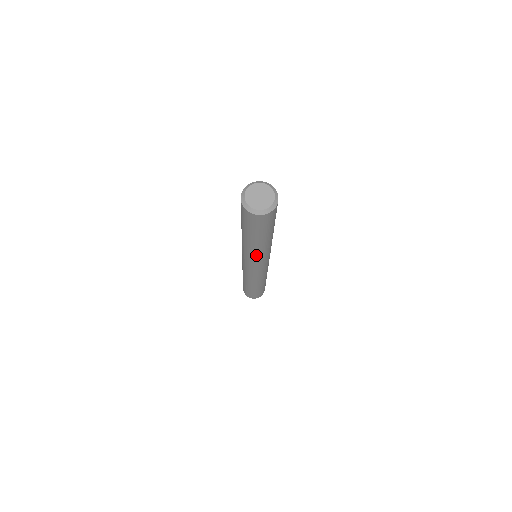
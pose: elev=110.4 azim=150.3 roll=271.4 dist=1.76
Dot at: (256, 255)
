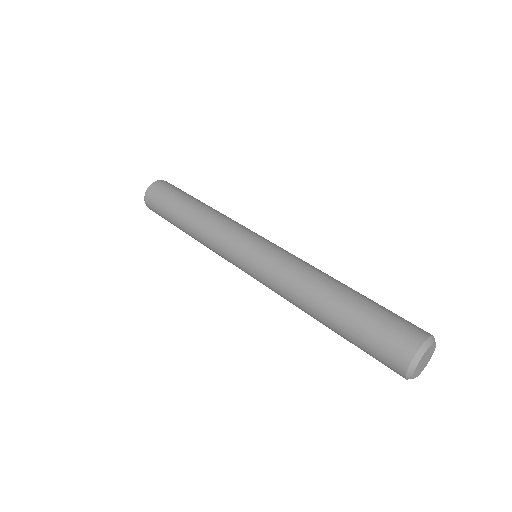
Dot at: occluded
